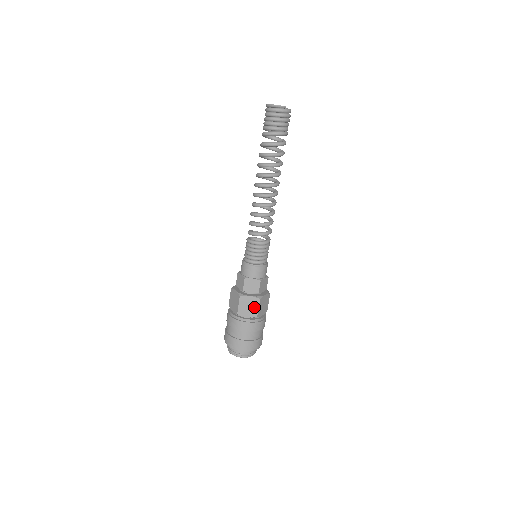
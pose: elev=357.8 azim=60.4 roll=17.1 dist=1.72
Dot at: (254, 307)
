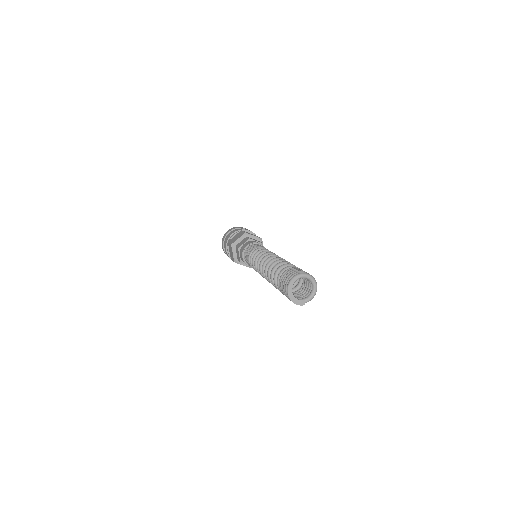
Dot at: occluded
